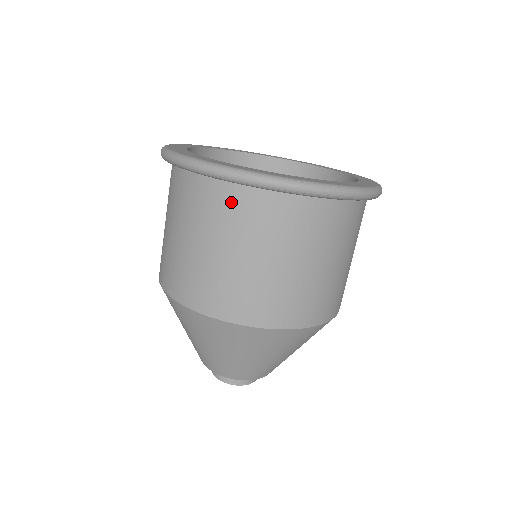
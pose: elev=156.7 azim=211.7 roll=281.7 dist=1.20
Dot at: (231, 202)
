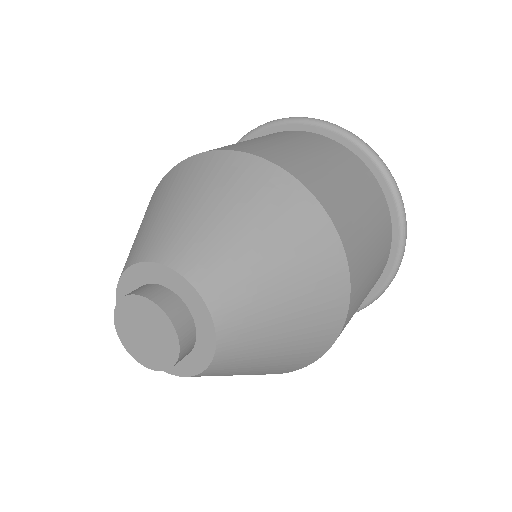
Dot at: (317, 138)
